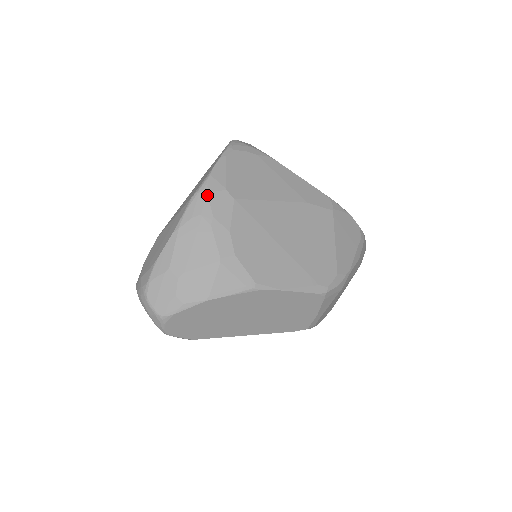
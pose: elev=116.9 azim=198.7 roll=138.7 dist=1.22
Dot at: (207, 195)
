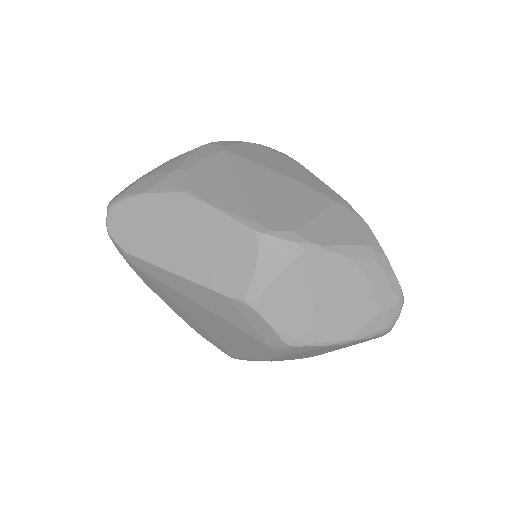
Dot at: (206, 144)
